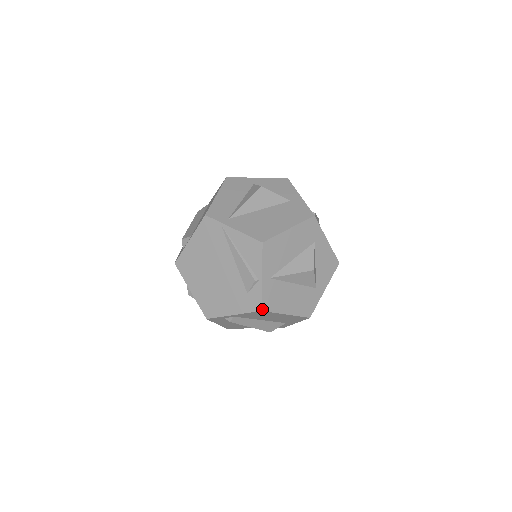
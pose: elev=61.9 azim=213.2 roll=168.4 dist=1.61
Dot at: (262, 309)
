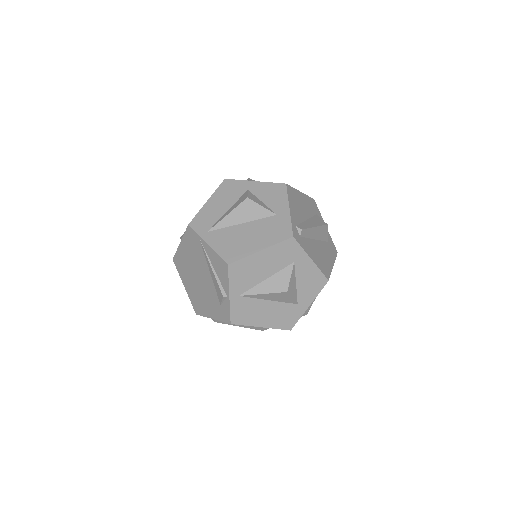
Dot at: (231, 322)
